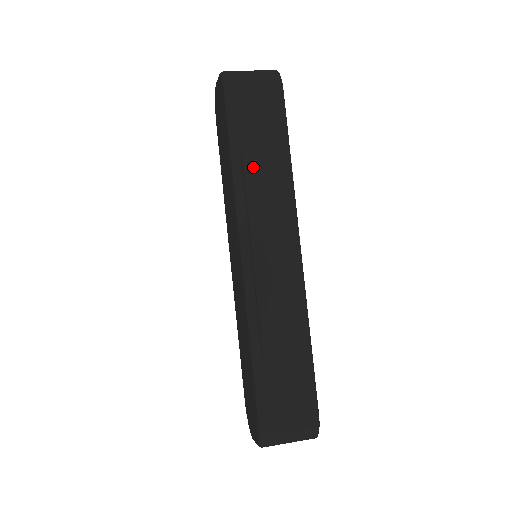
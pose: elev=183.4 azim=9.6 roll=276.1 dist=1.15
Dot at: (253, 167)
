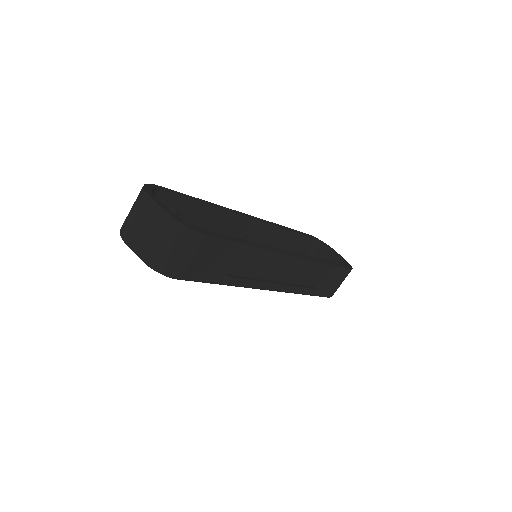
Dot at: (235, 273)
